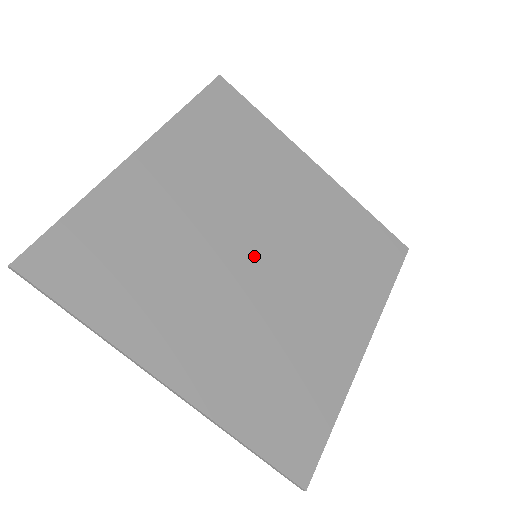
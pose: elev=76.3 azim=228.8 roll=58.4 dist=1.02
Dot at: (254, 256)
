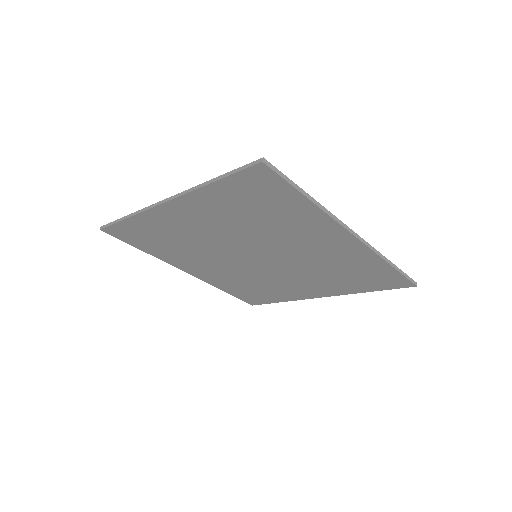
Dot at: (253, 257)
